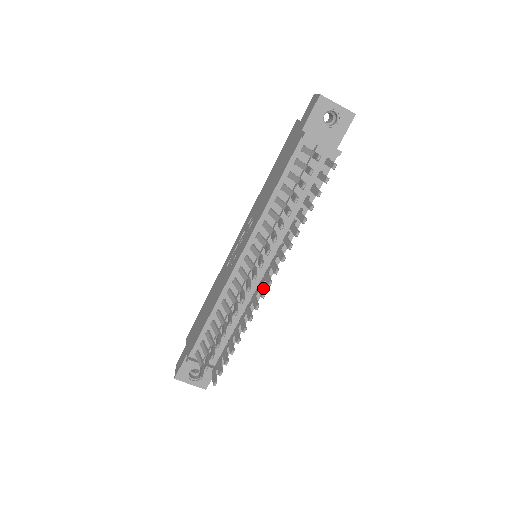
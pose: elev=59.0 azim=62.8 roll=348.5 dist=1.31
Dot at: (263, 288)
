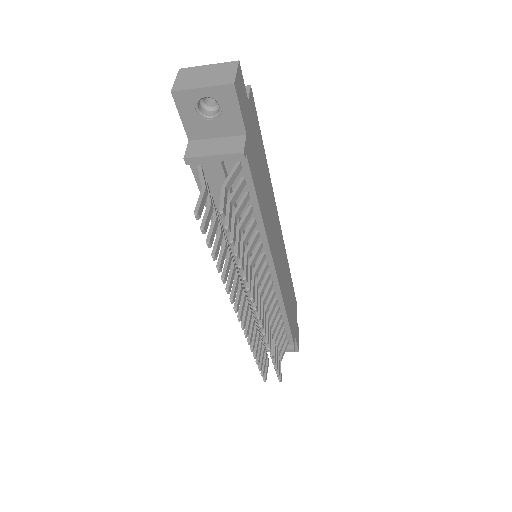
Dot at: (261, 313)
